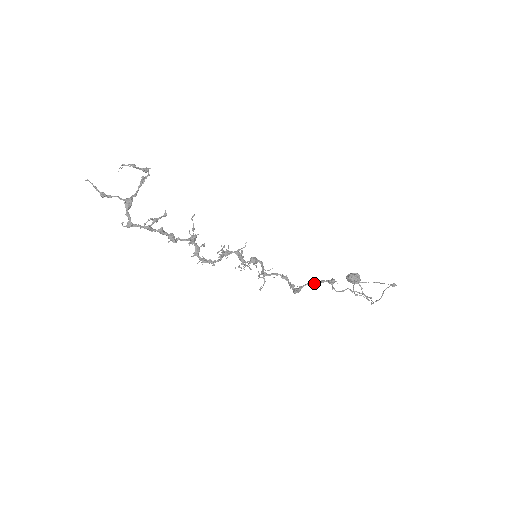
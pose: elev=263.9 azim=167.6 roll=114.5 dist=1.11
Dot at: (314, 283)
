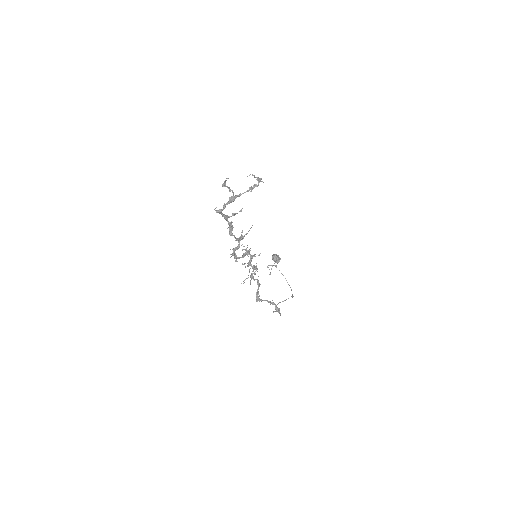
Dot at: (269, 302)
